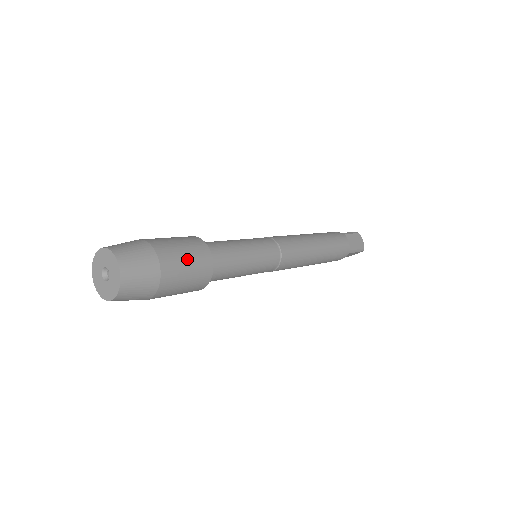
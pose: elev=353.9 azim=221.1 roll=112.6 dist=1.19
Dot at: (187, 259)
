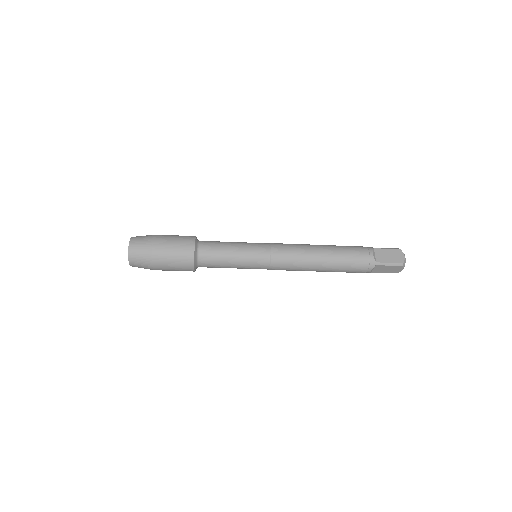
Dot at: (174, 245)
